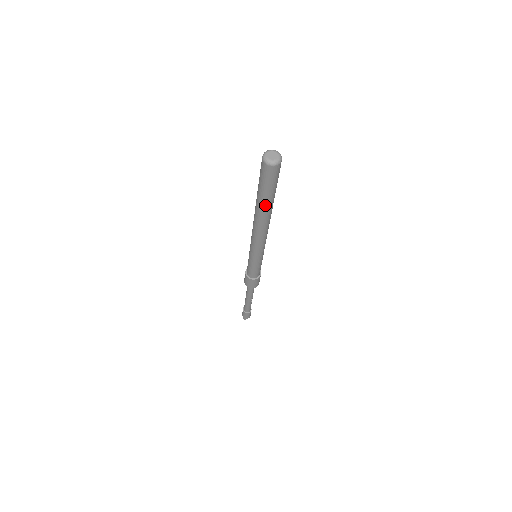
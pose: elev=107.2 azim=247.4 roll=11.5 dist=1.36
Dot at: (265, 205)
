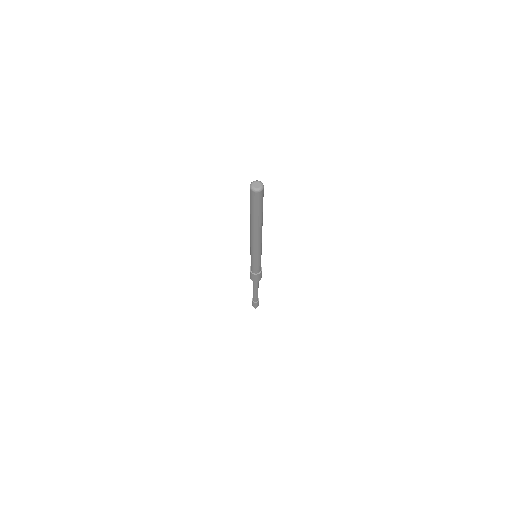
Dot at: (258, 218)
